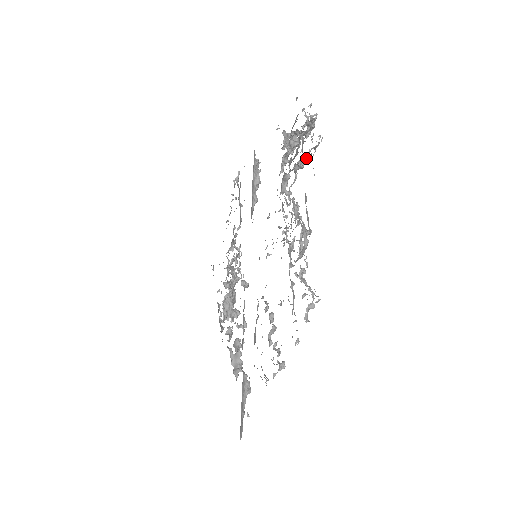
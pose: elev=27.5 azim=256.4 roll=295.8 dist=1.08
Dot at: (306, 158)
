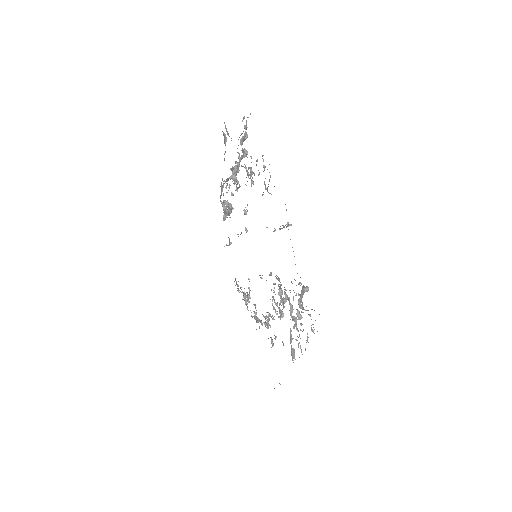
Dot at: (297, 329)
